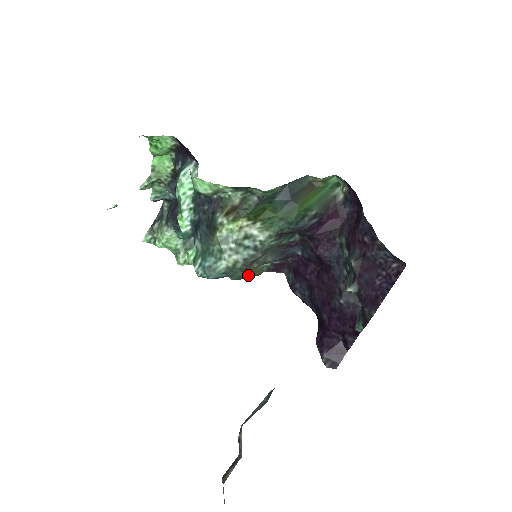
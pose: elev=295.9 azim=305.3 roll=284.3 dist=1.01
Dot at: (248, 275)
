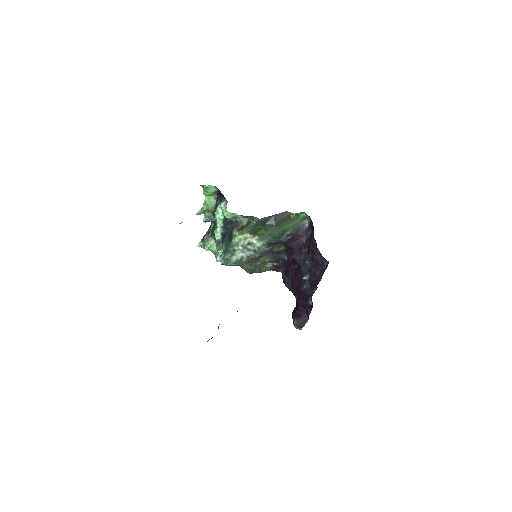
Dot at: (257, 271)
